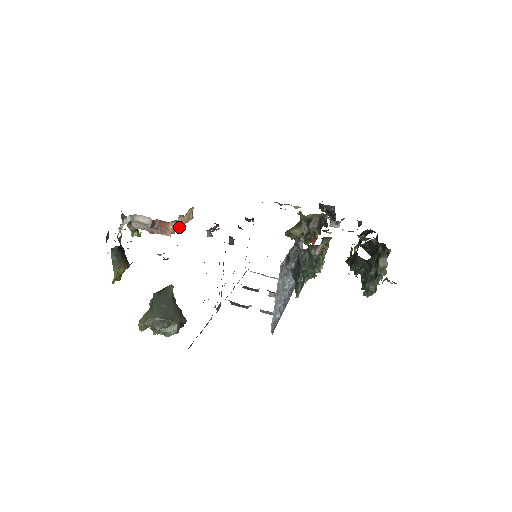
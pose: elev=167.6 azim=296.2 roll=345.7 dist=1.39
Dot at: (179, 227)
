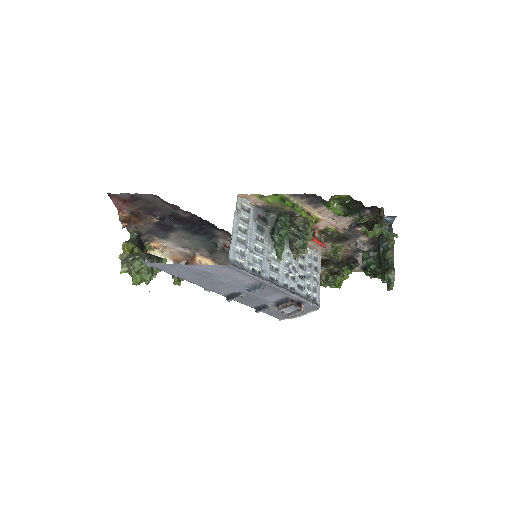
Dot at: occluded
